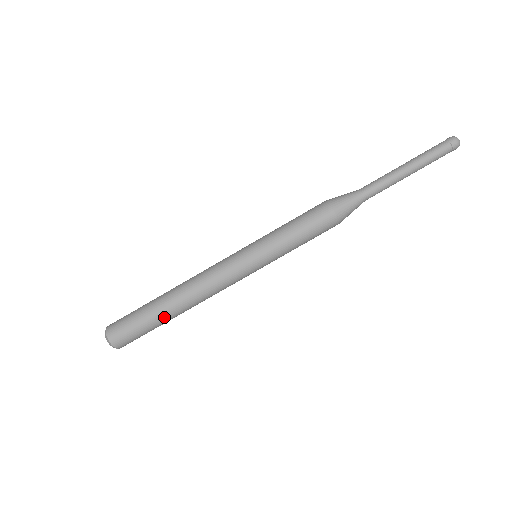
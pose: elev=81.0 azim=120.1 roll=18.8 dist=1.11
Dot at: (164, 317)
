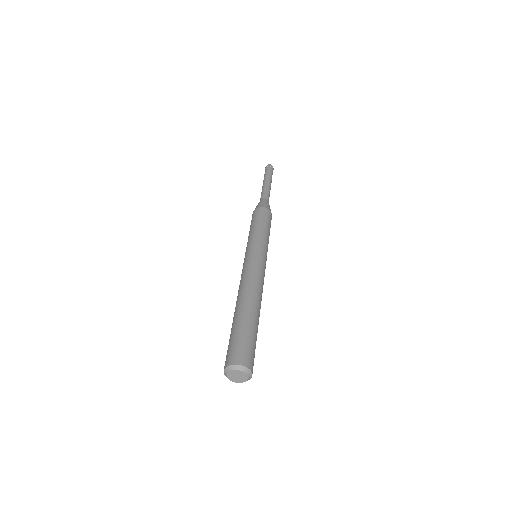
Dot at: (254, 319)
